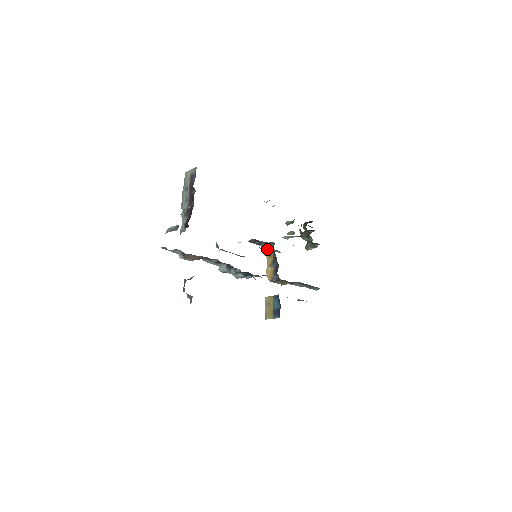
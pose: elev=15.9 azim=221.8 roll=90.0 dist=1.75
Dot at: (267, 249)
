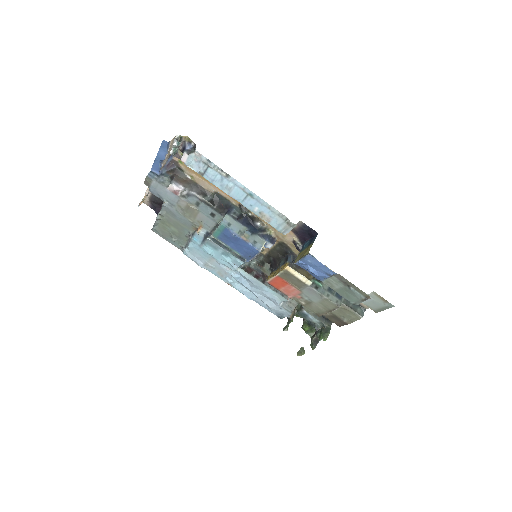
Dot at: (268, 277)
